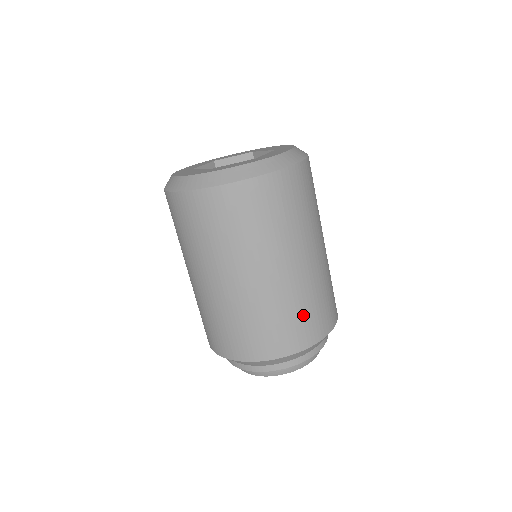
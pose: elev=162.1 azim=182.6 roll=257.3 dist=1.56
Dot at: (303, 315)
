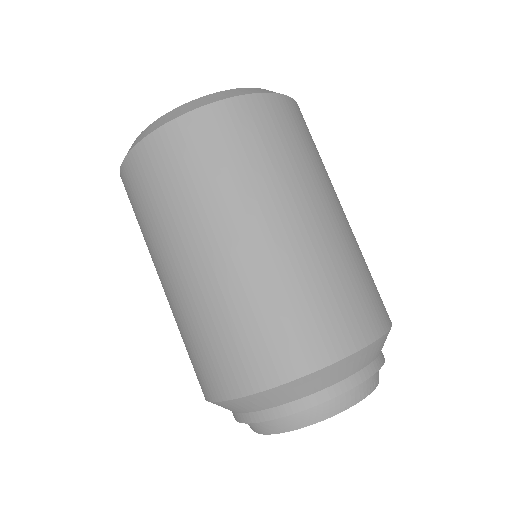
Dot at: (269, 324)
